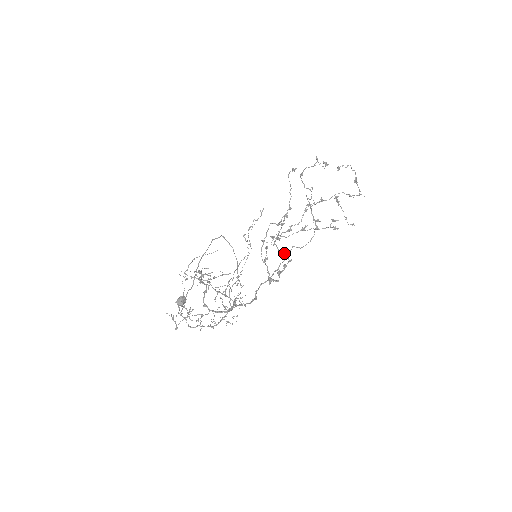
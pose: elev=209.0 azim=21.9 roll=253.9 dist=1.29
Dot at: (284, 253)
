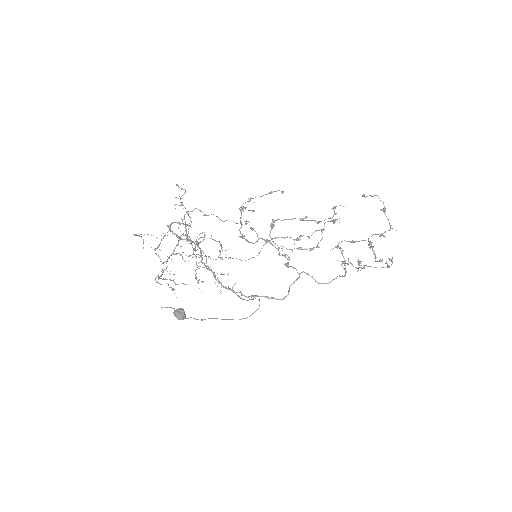
Dot at: occluded
